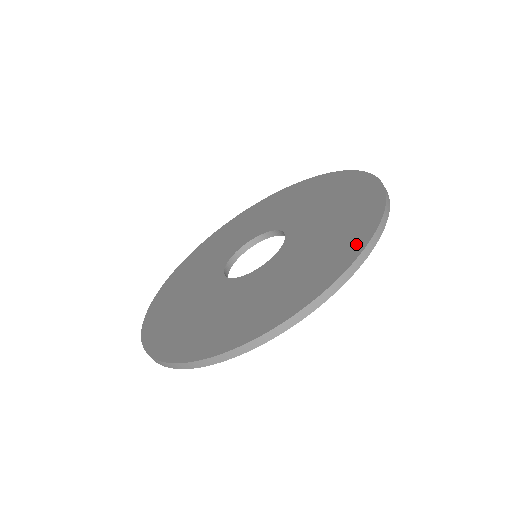
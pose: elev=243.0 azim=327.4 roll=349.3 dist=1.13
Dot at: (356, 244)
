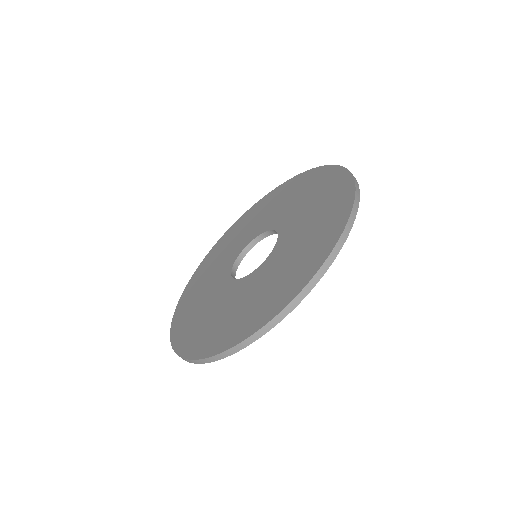
Dot at: (346, 189)
